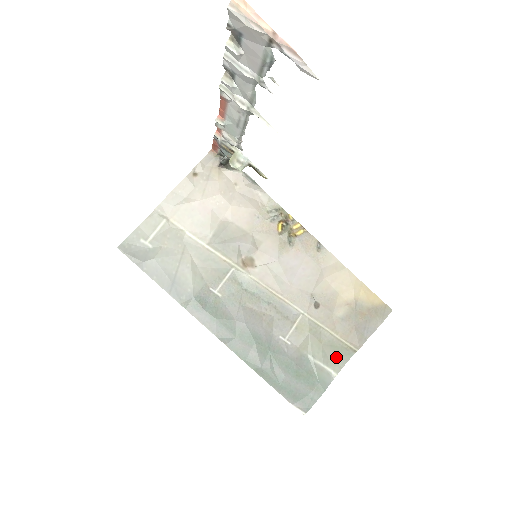
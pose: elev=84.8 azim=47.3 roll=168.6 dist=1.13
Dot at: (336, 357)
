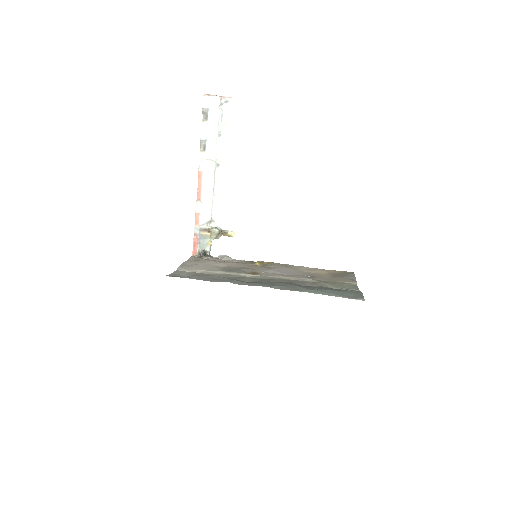
Dot at: (349, 287)
